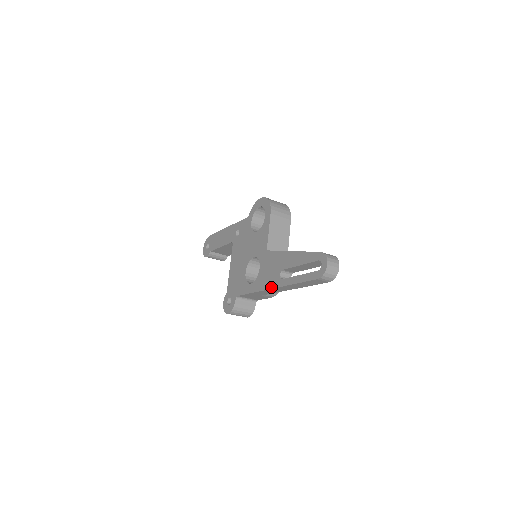
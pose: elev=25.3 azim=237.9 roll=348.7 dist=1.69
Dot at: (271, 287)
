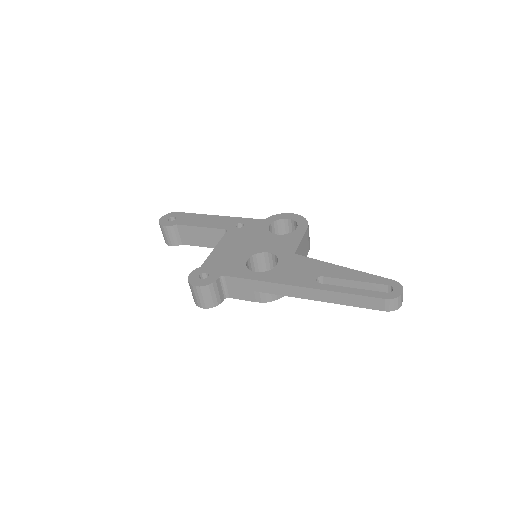
Dot at: (298, 284)
